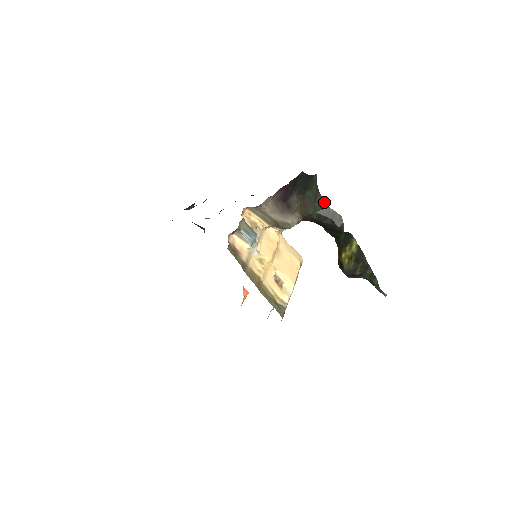
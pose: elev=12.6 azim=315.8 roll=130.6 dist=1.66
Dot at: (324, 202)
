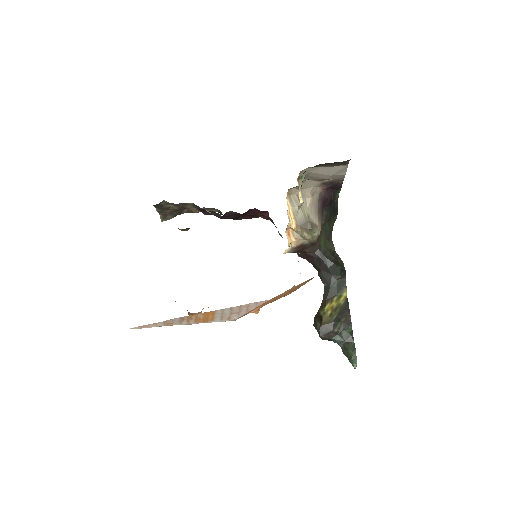
Dot at: (333, 244)
